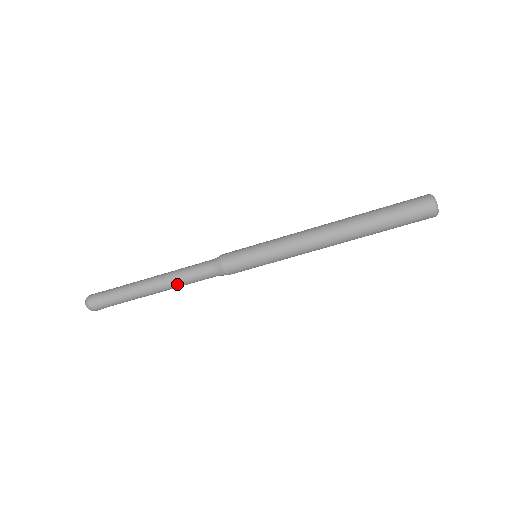
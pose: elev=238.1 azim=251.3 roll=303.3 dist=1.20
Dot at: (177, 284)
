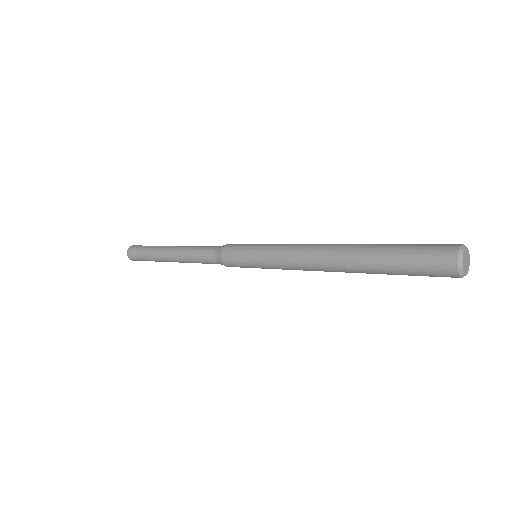
Dot at: occluded
